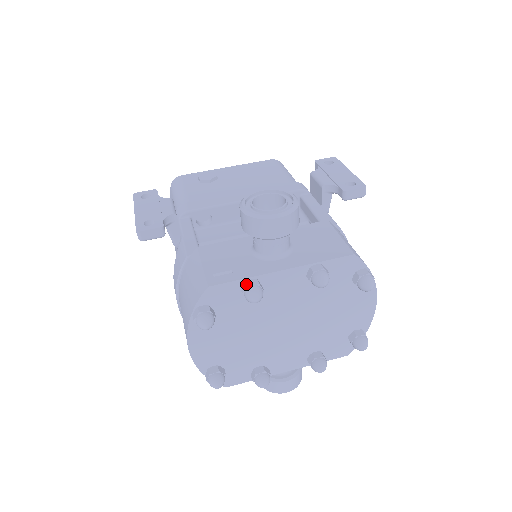
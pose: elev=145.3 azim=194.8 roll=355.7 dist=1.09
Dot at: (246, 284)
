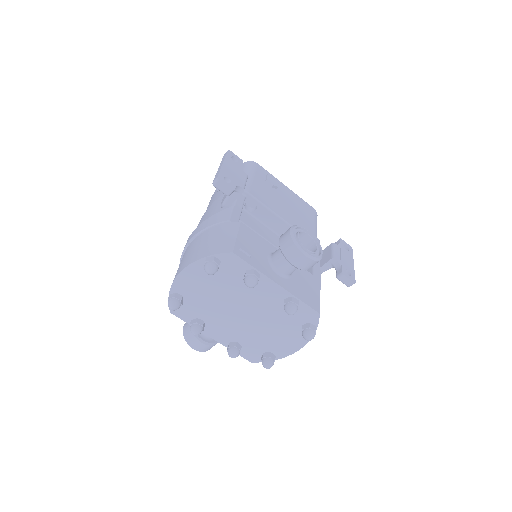
Dot at: (253, 272)
